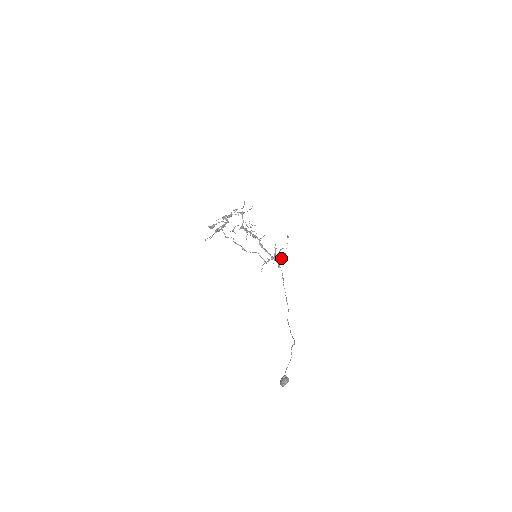
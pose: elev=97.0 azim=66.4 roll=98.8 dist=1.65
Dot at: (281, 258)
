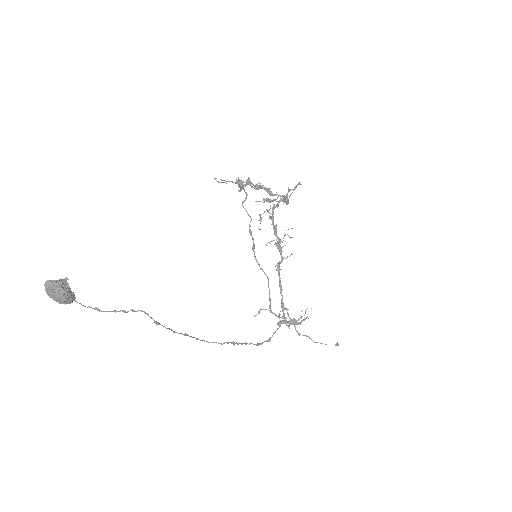
Dot at: (293, 320)
